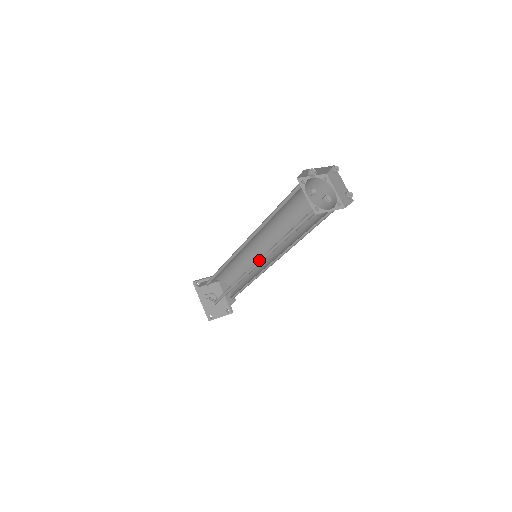
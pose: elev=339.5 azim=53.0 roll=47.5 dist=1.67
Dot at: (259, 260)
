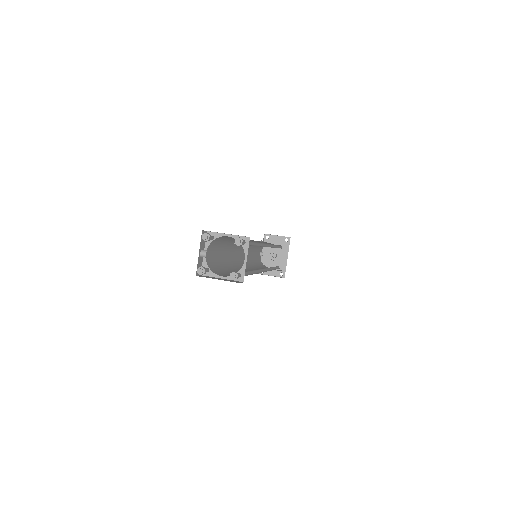
Dot at: (239, 265)
